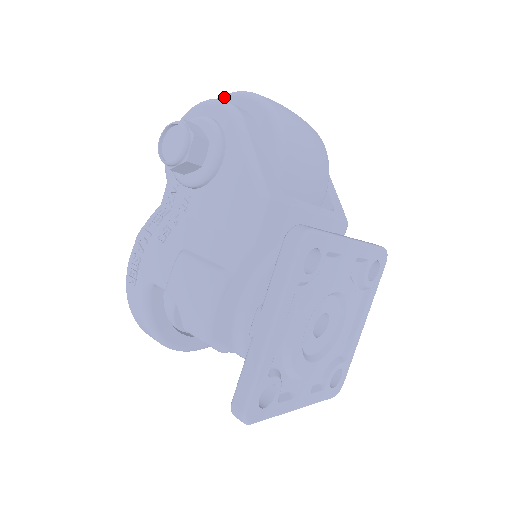
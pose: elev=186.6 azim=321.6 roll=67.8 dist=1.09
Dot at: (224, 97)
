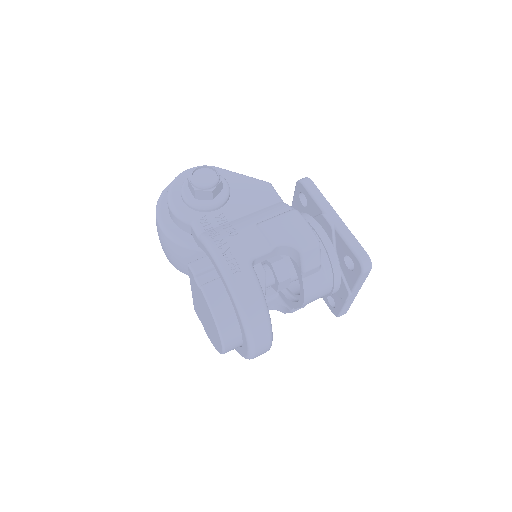
Dot at: occluded
